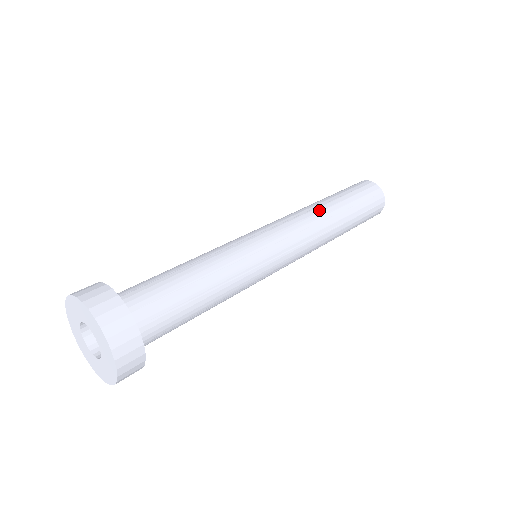
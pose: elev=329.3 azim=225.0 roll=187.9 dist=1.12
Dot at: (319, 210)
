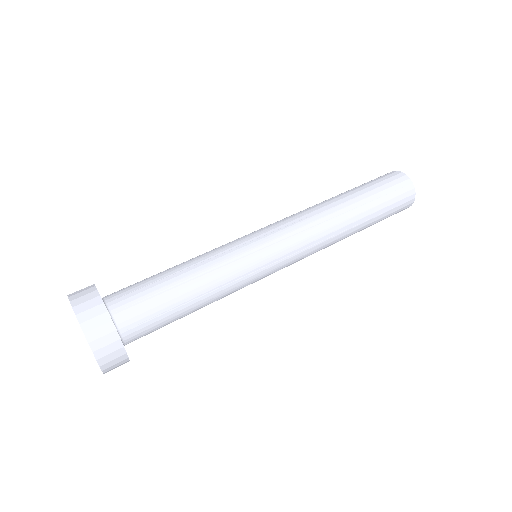
Dot at: (321, 204)
